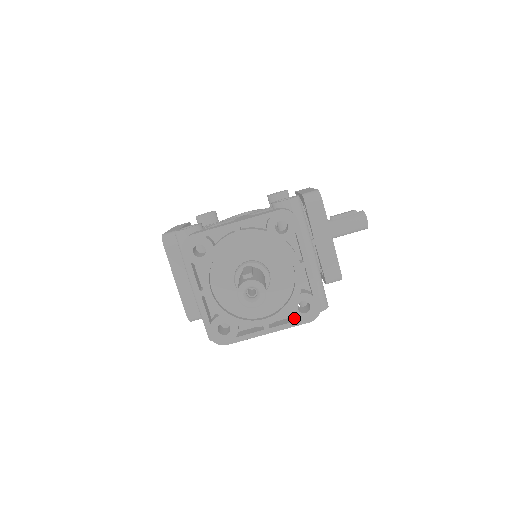
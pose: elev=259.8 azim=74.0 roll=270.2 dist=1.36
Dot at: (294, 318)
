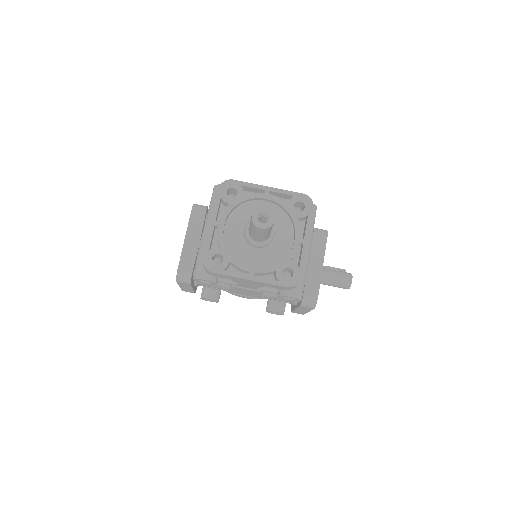
Dot at: occluded
